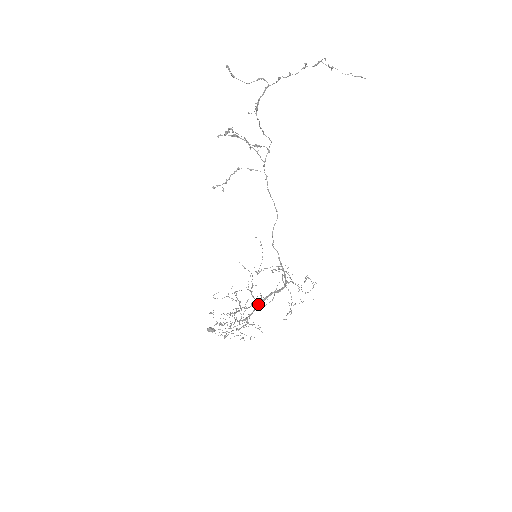
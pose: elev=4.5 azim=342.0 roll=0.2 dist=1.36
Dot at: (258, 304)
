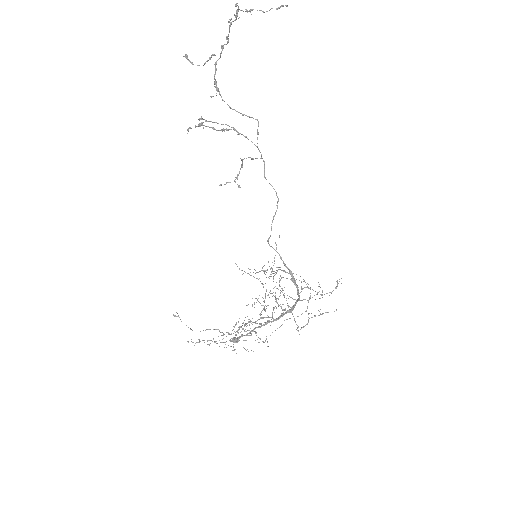
Dot at: occluded
